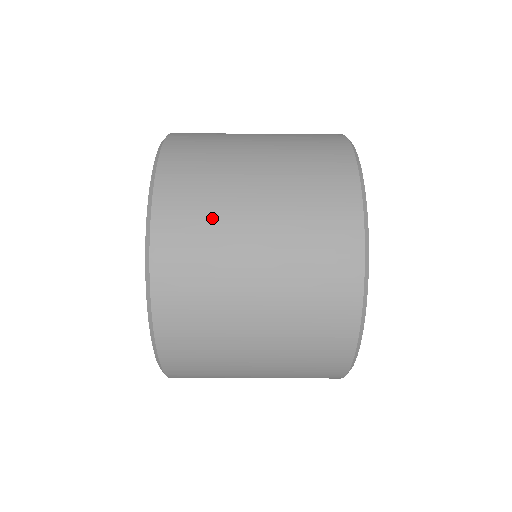
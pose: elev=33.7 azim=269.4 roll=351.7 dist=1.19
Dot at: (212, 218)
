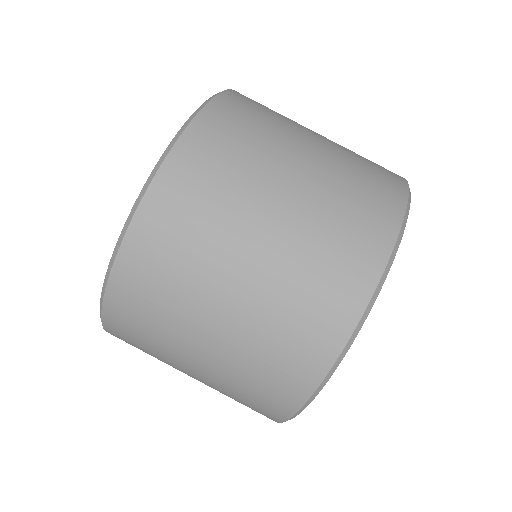
Dot at: occluded
